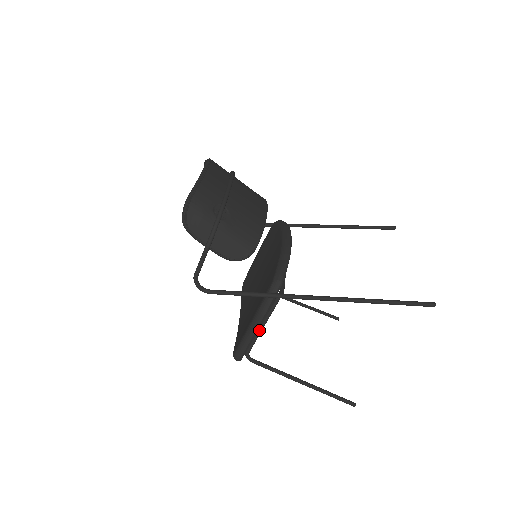
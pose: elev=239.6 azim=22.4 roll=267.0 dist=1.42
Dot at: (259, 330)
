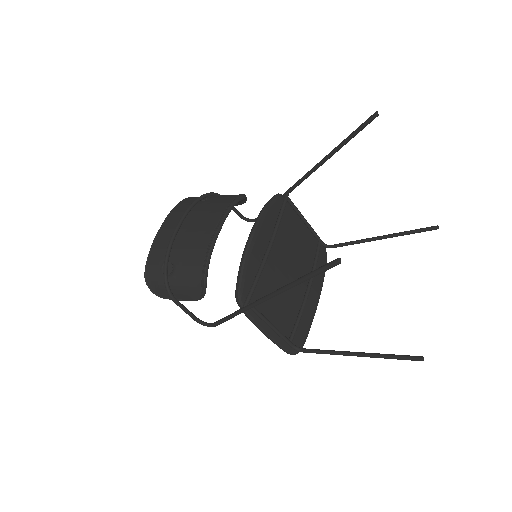
Dot at: (274, 332)
